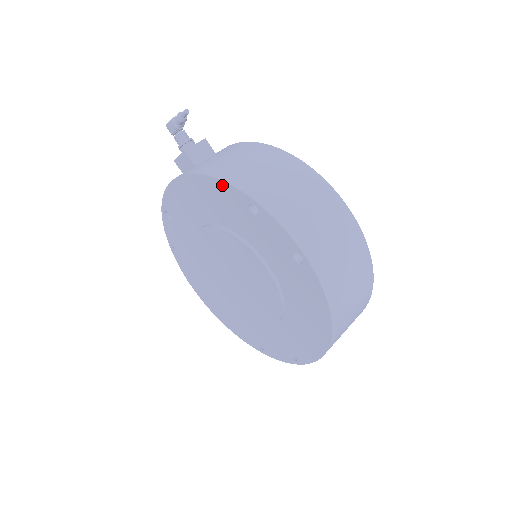
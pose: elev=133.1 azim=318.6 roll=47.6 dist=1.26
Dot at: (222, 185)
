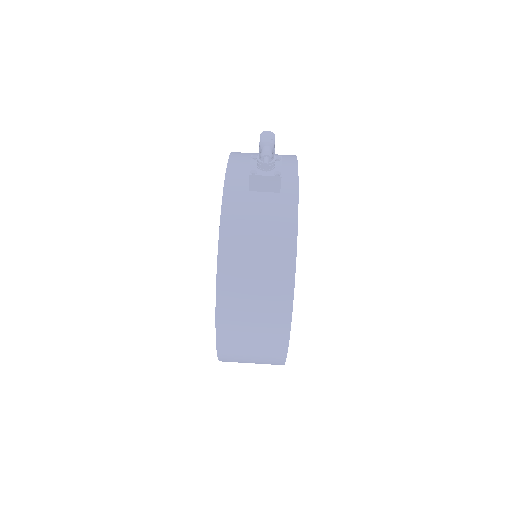
Dot at: (218, 259)
